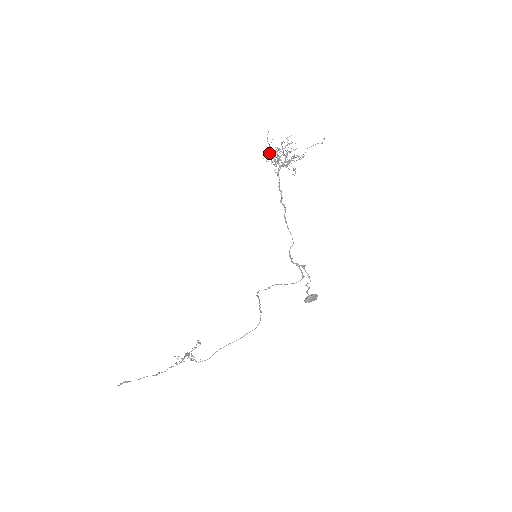
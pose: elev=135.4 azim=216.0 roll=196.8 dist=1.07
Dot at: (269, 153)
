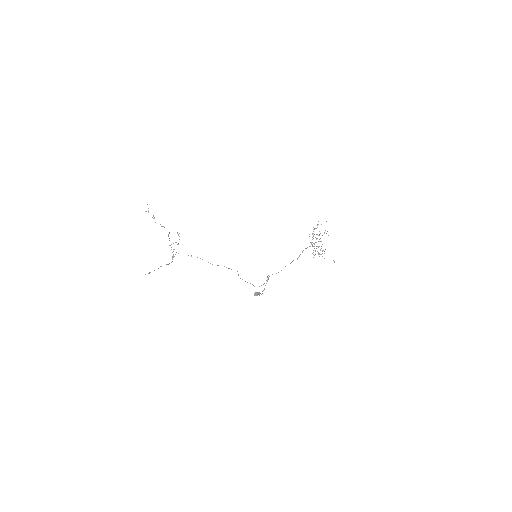
Dot at: (315, 228)
